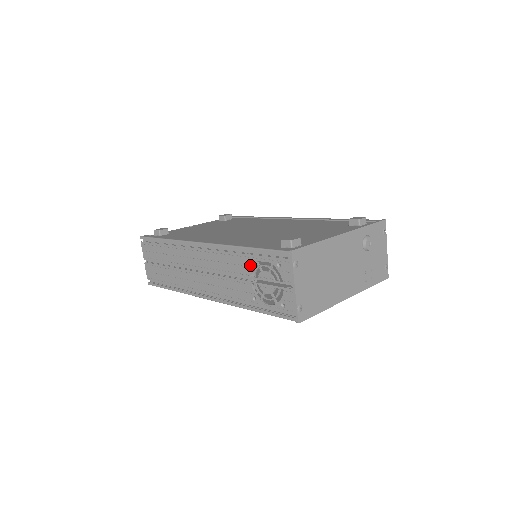
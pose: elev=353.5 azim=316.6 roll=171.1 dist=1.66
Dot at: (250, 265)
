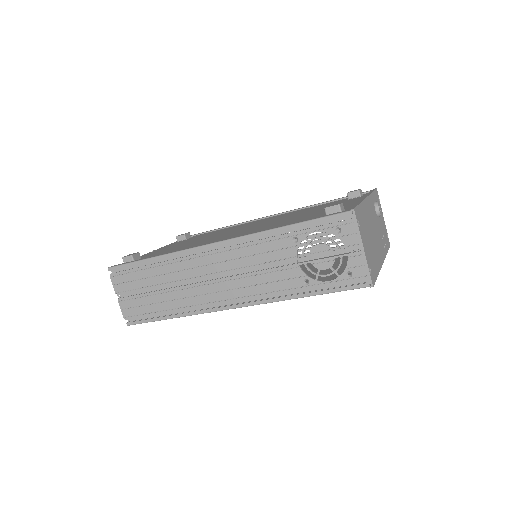
Dot at: (295, 244)
